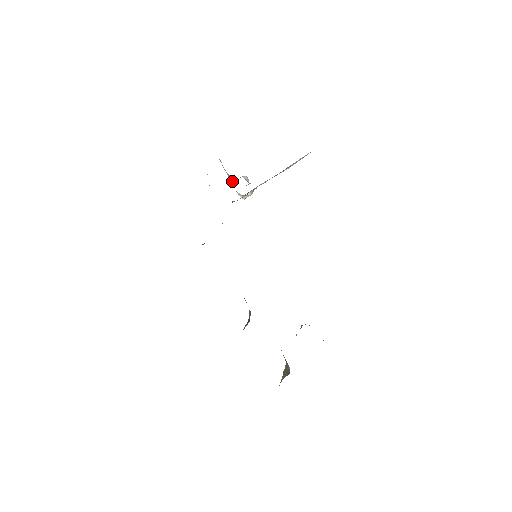
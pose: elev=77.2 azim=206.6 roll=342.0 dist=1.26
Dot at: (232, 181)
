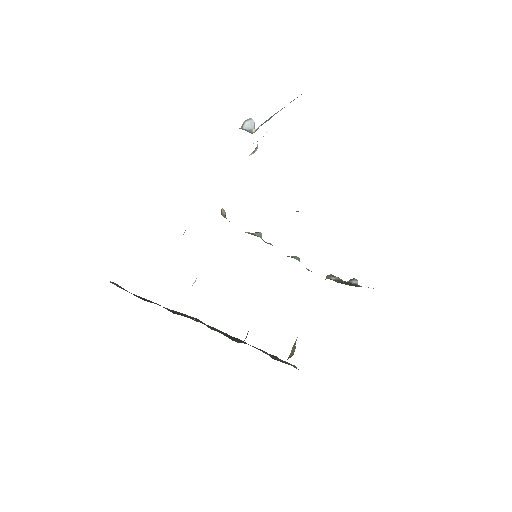
Dot at: occluded
